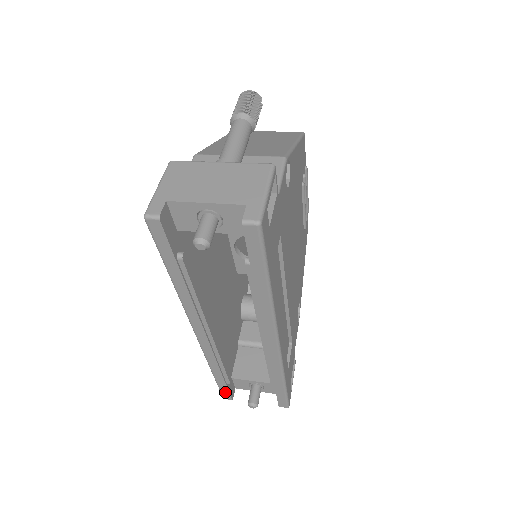
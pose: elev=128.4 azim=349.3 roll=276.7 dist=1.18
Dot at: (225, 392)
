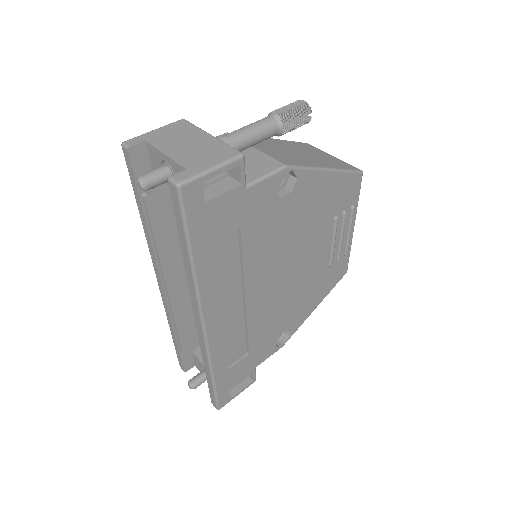
Dot at: (180, 359)
